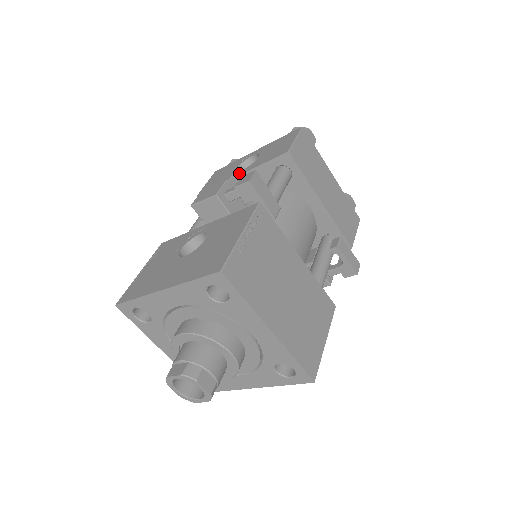
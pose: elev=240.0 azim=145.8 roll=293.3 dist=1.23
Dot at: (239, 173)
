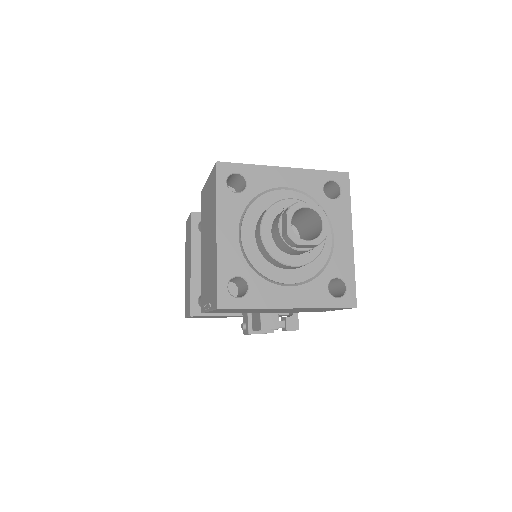
Dot at: occluded
